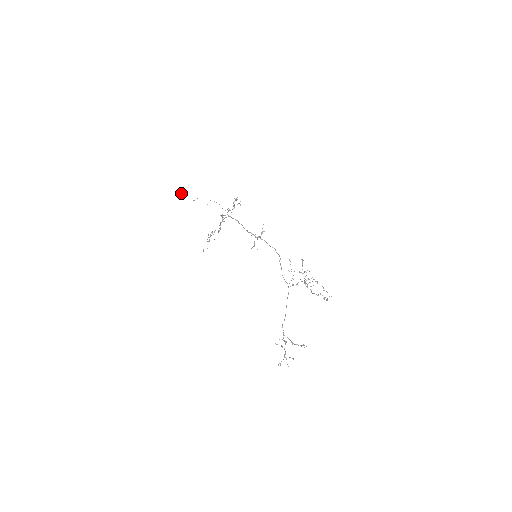
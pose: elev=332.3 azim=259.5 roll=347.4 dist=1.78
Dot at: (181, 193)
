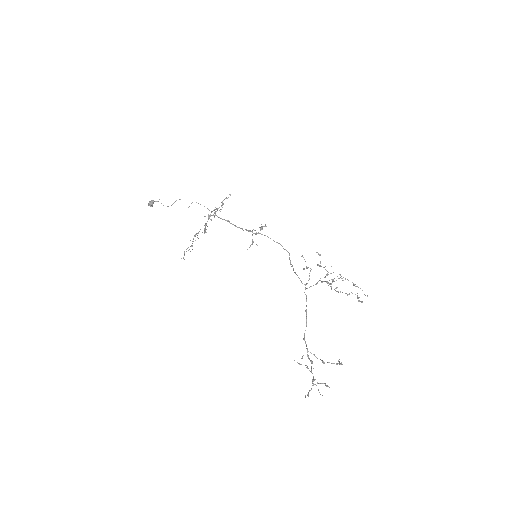
Dot at: (155, 201)
